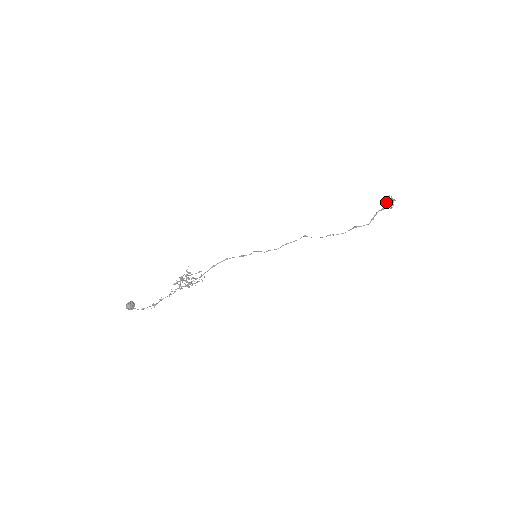
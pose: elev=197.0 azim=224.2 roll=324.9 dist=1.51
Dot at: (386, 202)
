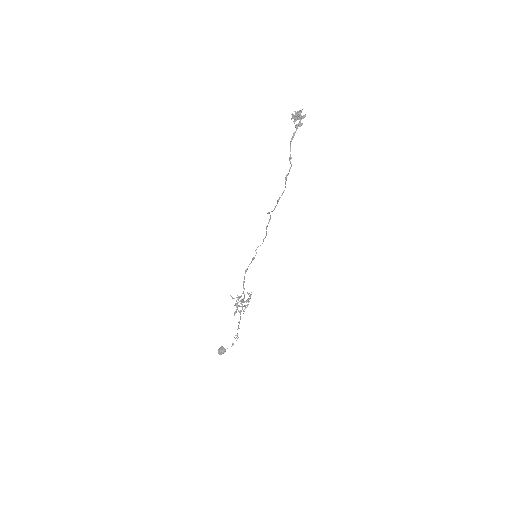
Dot at: (294, 123)
